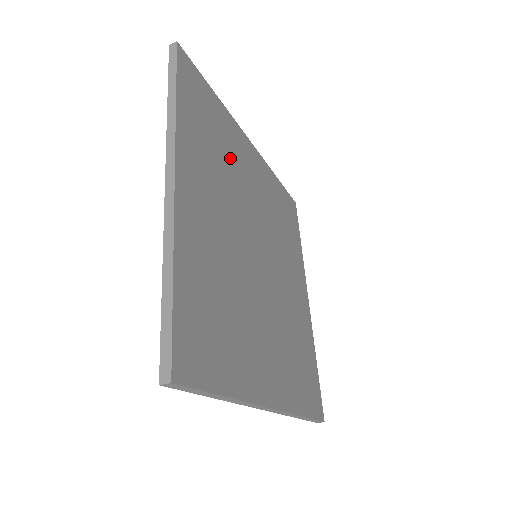
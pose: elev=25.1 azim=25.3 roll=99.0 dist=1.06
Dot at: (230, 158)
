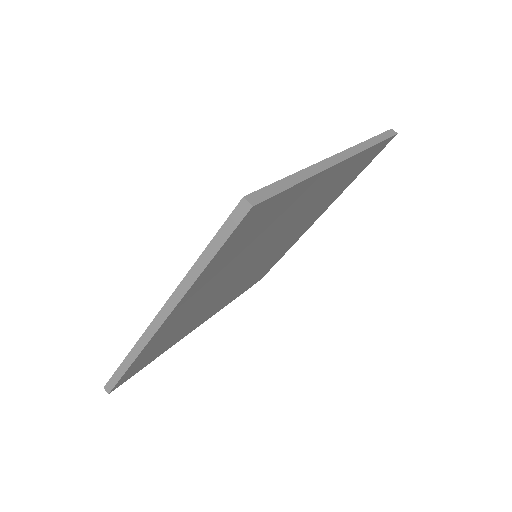
Dot at: (274, 225)
